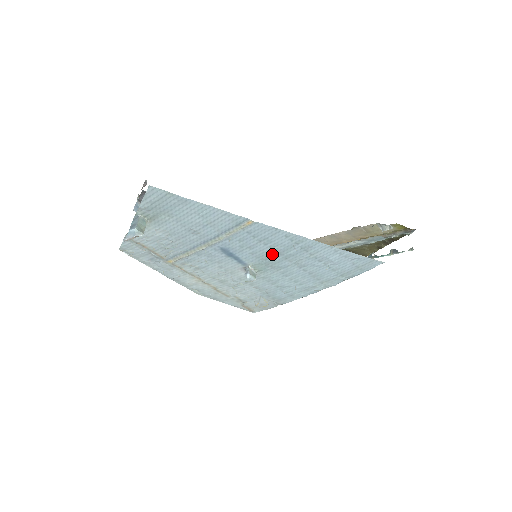
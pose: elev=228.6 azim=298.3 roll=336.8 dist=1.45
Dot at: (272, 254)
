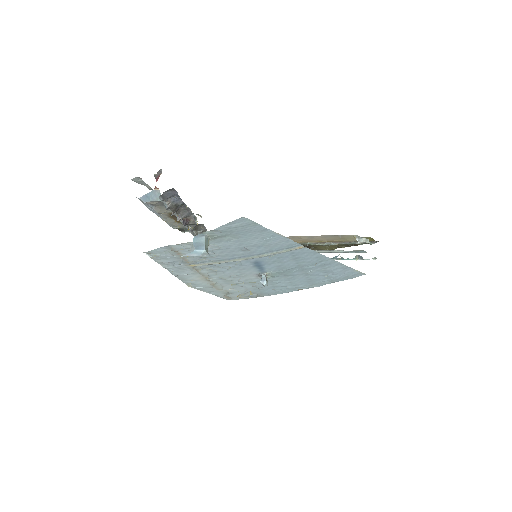
Dot at: (294, 267)
